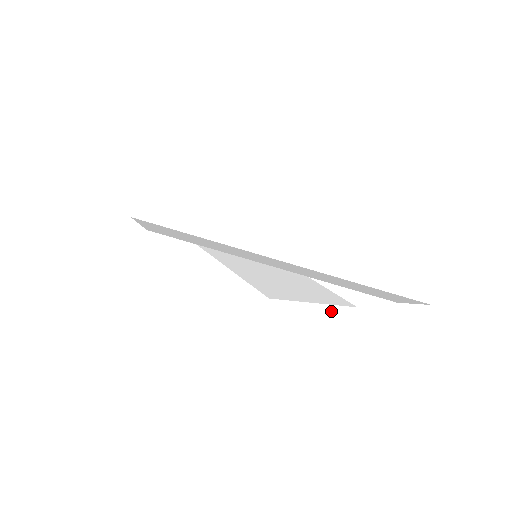
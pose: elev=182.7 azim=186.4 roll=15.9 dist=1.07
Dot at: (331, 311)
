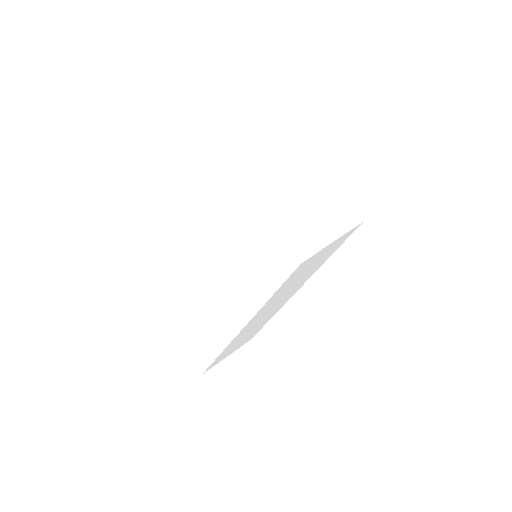
Dot at: (319, 204)
